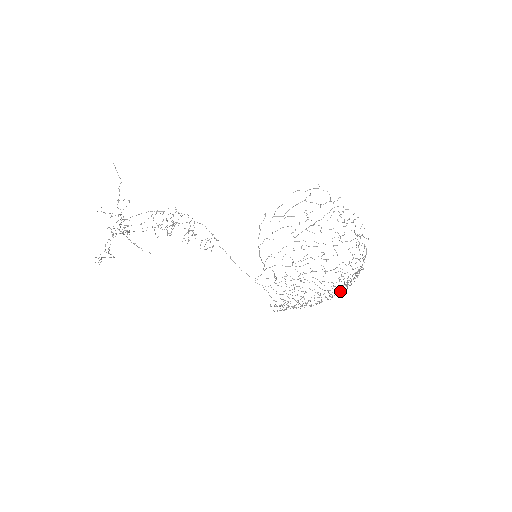
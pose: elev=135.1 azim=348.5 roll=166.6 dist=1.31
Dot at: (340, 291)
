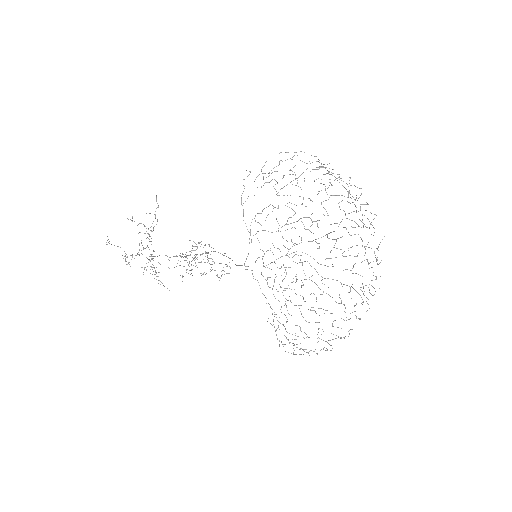
Dot at: (350, 291)
